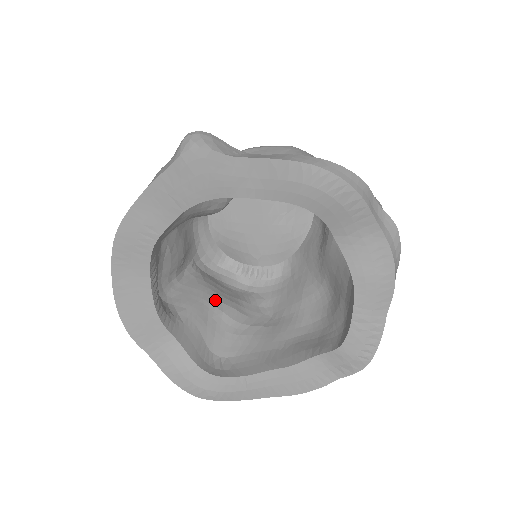
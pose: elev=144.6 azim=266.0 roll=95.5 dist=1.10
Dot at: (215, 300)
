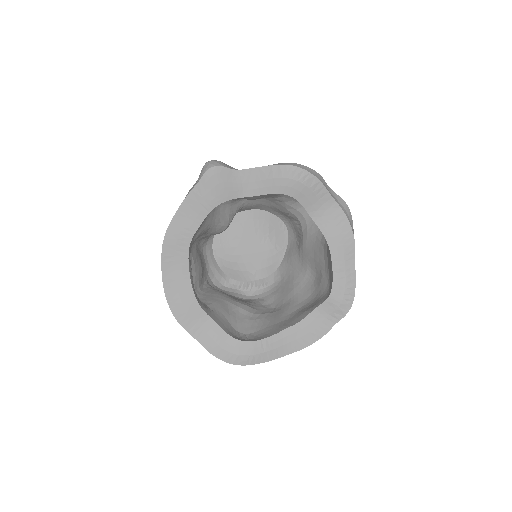
Dot at: (231, 300)
